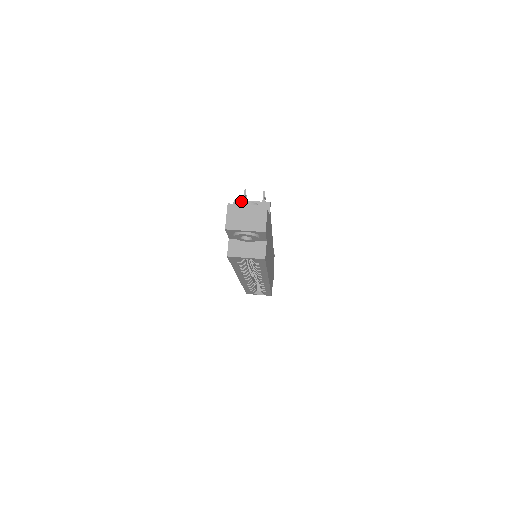
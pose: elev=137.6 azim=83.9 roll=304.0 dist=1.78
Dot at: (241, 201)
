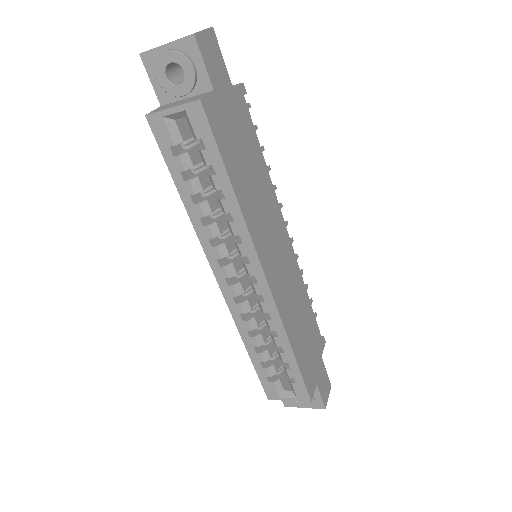
Dot at: occluded
